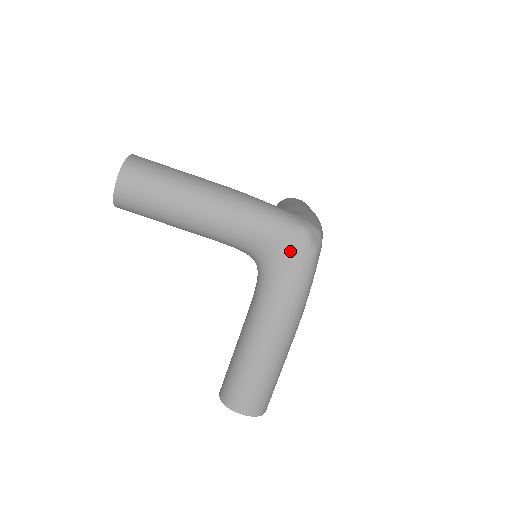
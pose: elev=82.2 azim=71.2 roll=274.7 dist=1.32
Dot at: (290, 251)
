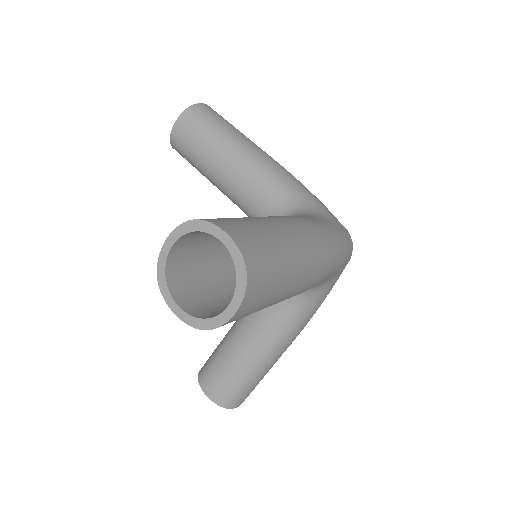
Dot at: (333, 218)
